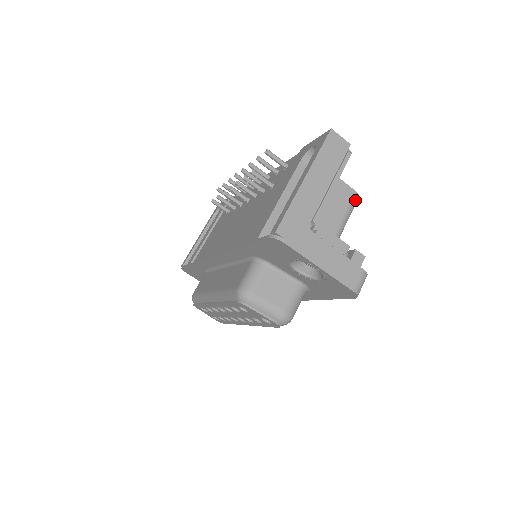
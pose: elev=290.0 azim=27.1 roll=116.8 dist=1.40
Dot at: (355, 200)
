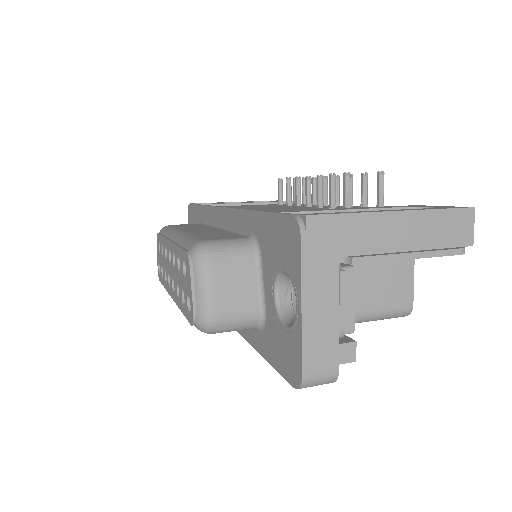
Dot at: (403, 312)
